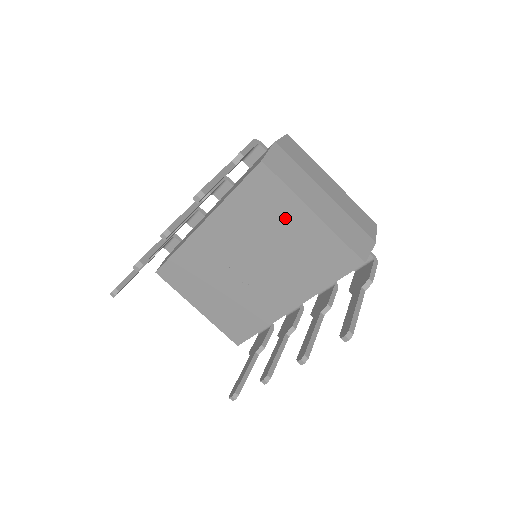
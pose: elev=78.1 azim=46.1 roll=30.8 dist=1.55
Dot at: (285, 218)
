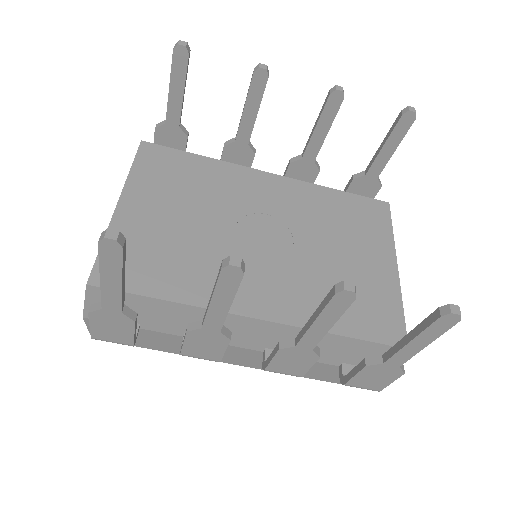
Dot at: (364, 245)
